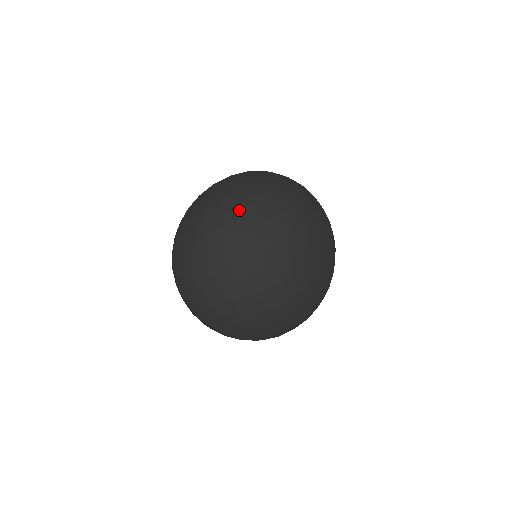
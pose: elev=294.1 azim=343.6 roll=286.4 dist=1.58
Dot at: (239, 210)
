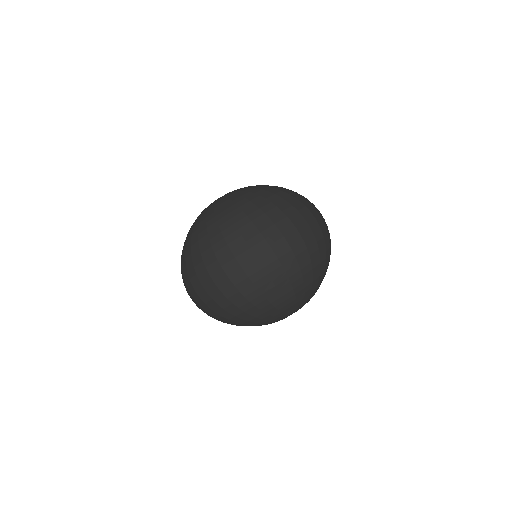
Dot at: (297, 284)
